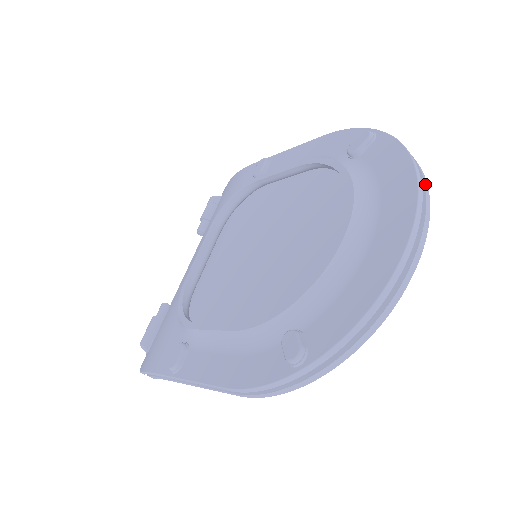
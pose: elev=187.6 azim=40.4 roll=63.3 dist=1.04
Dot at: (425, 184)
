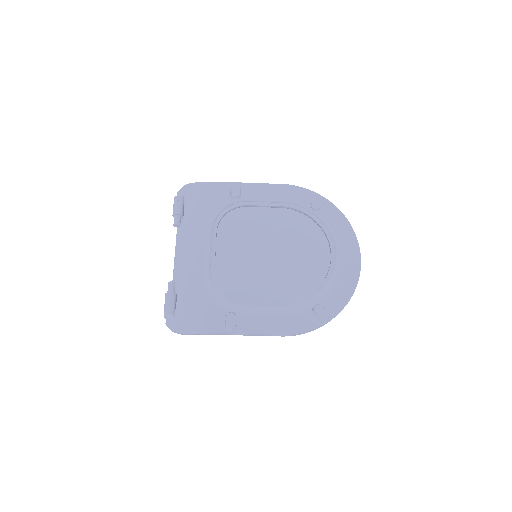
Dot at: occluded
